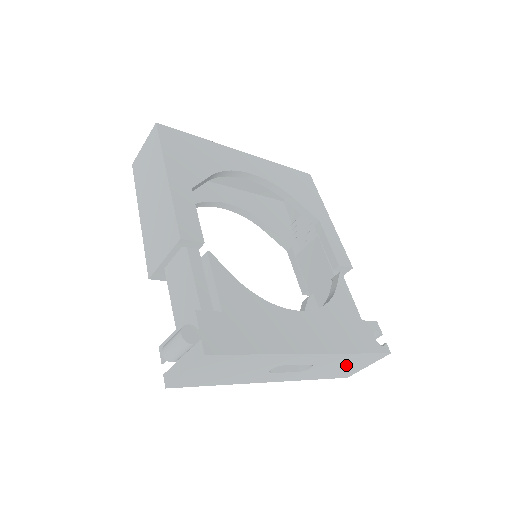
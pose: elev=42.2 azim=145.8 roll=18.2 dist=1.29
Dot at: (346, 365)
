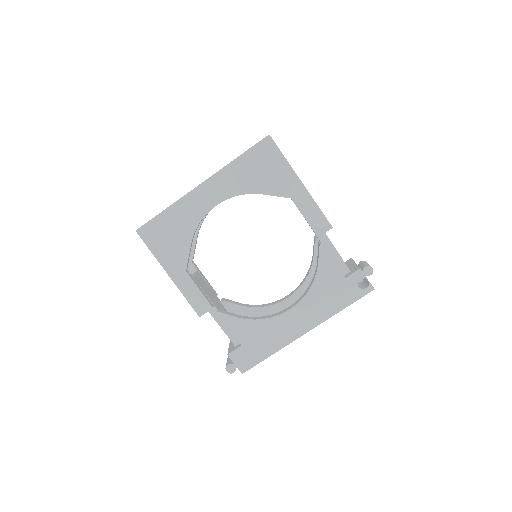
Dot at: occluded
